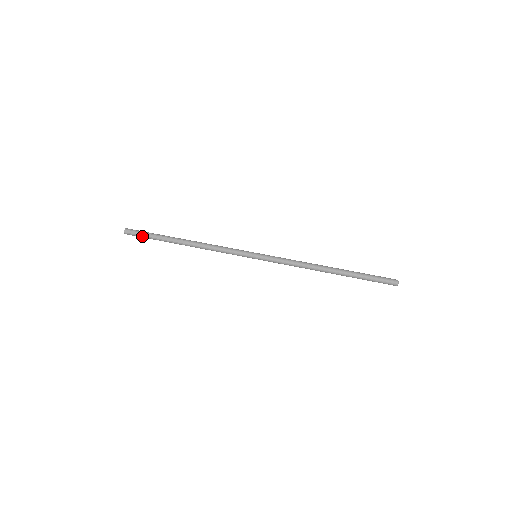
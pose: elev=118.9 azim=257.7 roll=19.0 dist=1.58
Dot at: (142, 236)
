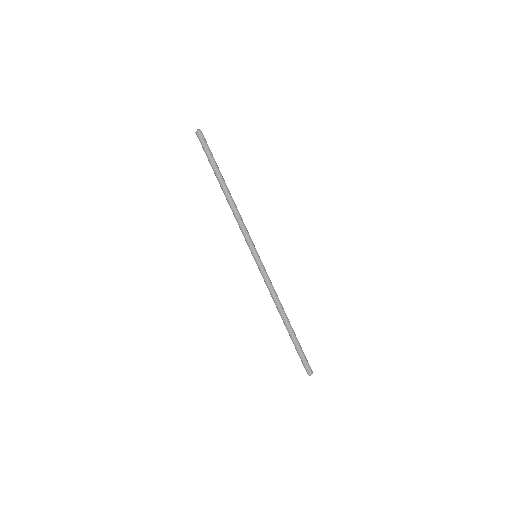
Dot at: (205, 149)
